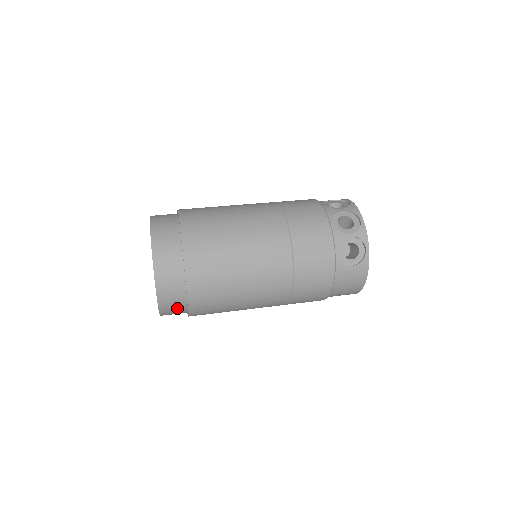
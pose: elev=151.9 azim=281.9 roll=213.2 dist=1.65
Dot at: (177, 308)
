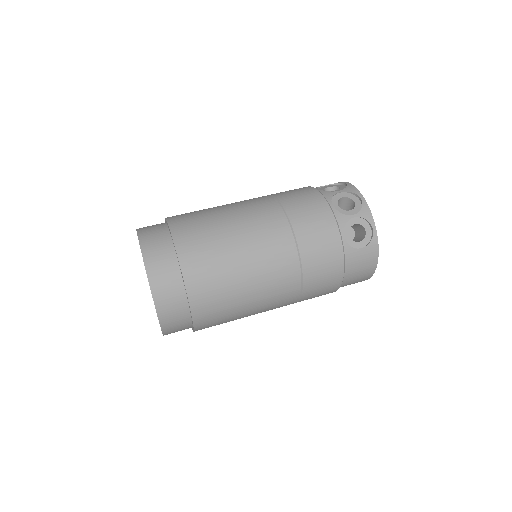
Dot at: (181, 323)
